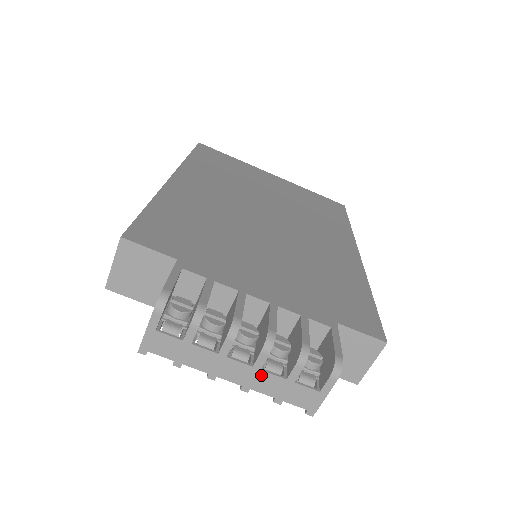
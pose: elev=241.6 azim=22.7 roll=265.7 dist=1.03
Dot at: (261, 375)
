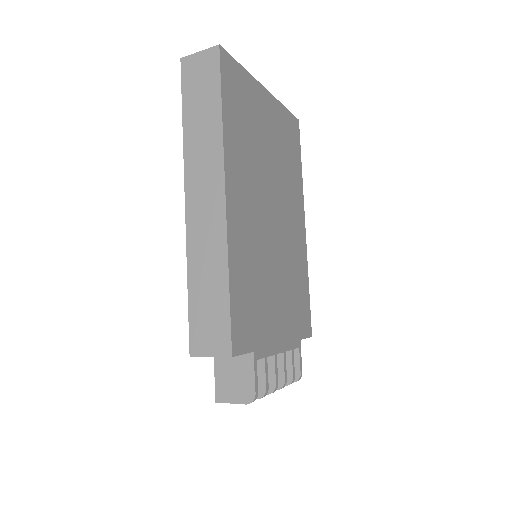
Dot at: occluded
